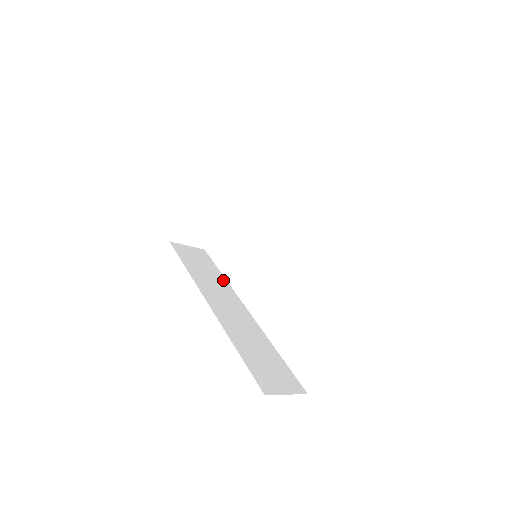
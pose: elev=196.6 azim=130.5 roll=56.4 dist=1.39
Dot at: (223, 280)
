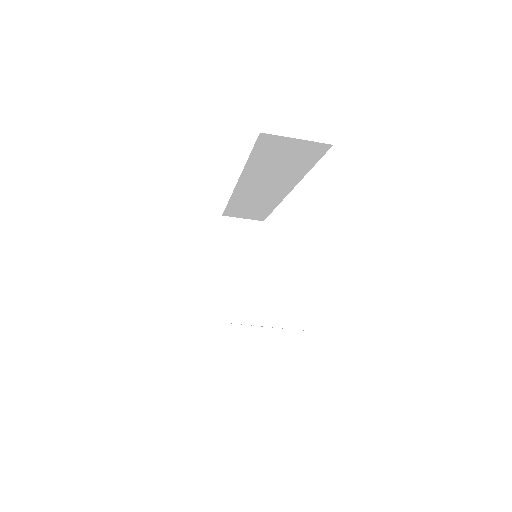
Dot at: occluded
